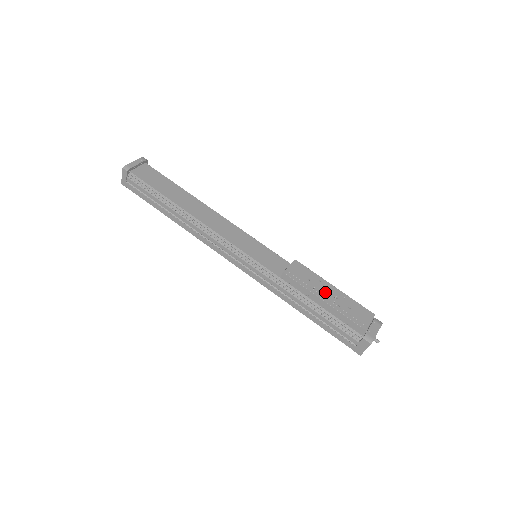
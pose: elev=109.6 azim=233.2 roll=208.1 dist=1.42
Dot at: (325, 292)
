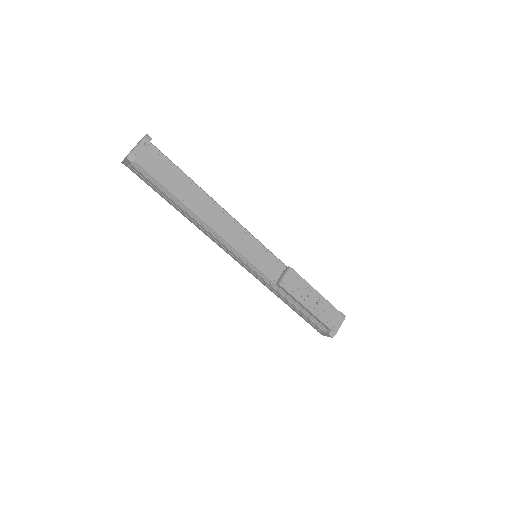
Dot at: (309, 300)
